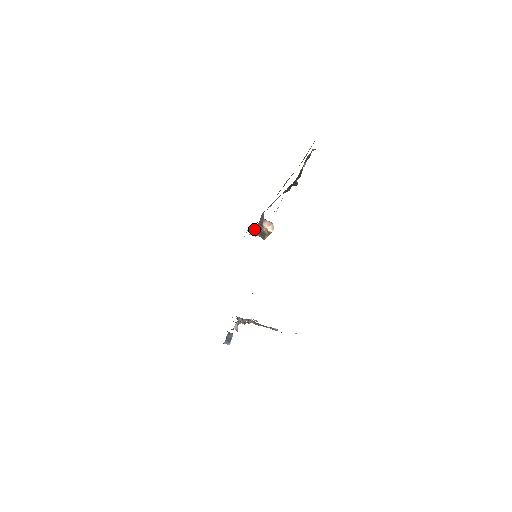
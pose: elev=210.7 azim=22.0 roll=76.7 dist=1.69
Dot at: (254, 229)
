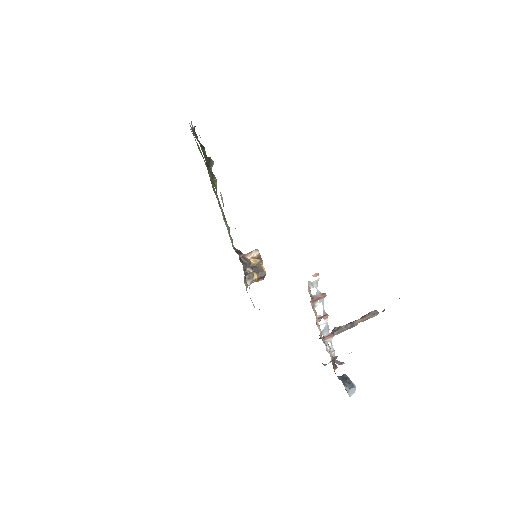
Dot at: (243, 269)
